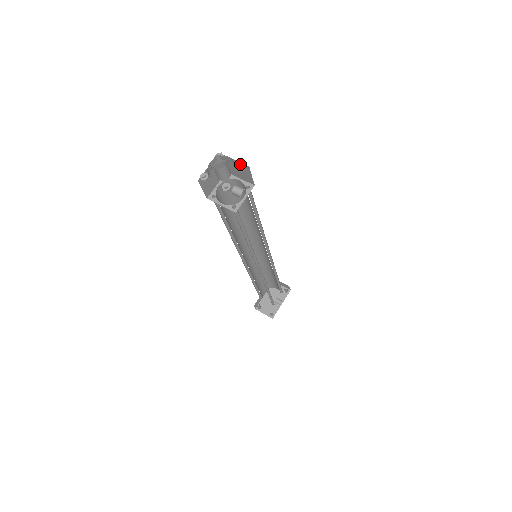
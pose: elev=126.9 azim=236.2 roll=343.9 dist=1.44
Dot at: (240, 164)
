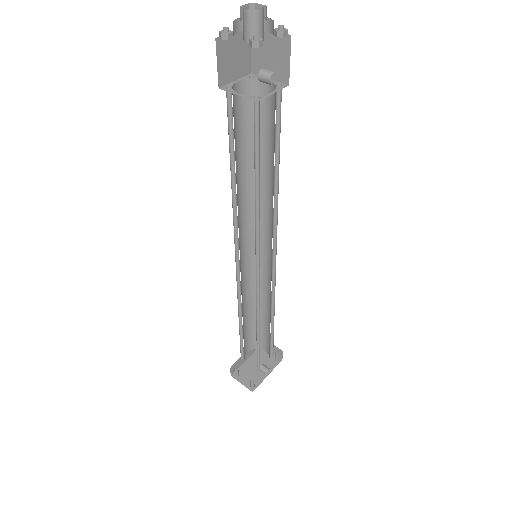
Dot at: (280, 25)
